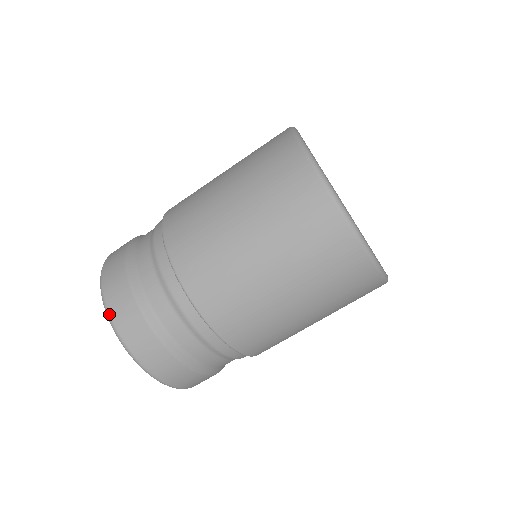
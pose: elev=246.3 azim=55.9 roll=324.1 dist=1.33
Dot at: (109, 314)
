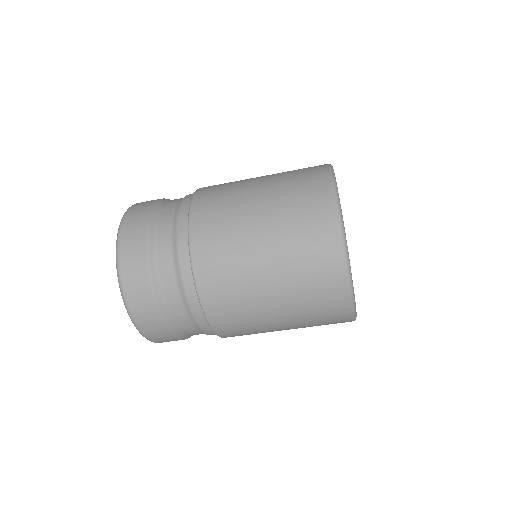
Dot at: (144, 336)
